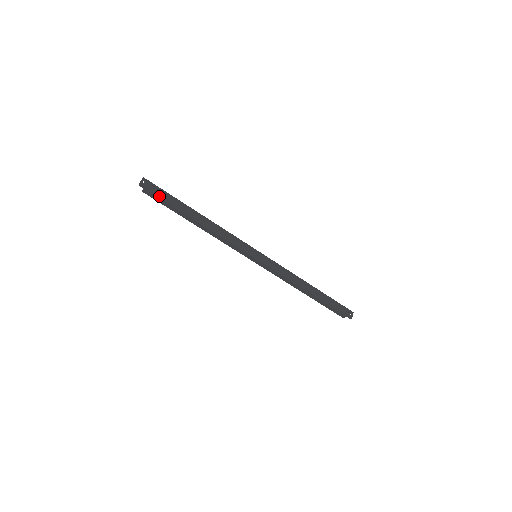
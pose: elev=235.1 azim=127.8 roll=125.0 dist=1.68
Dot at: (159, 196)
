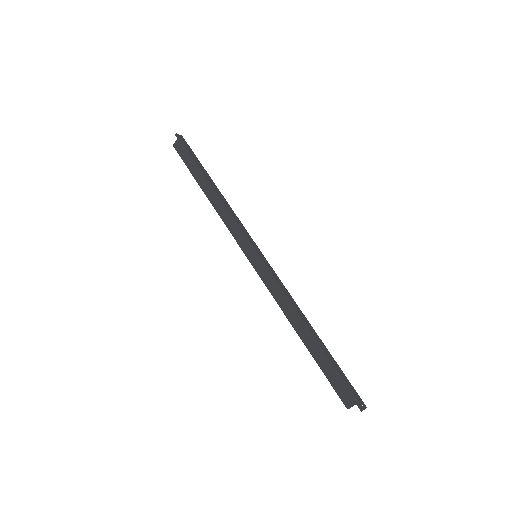
Dot at: (188, 150)
